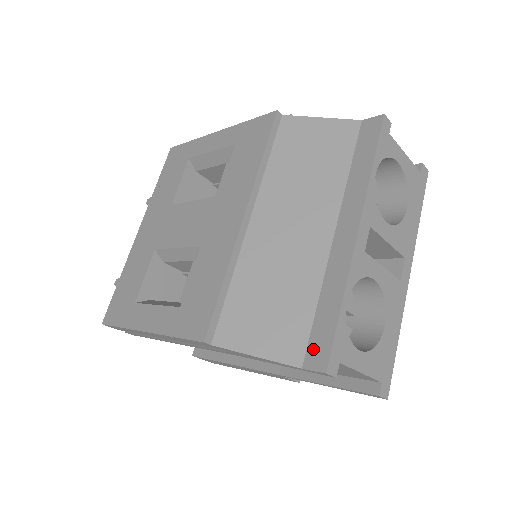
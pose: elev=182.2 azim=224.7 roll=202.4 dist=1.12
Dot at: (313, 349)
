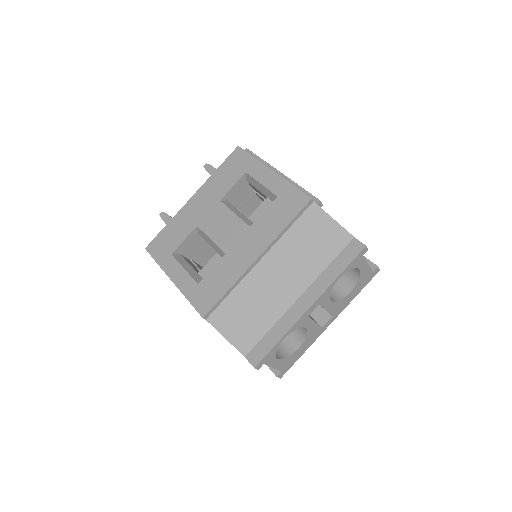
Dot at: (255, 352)
